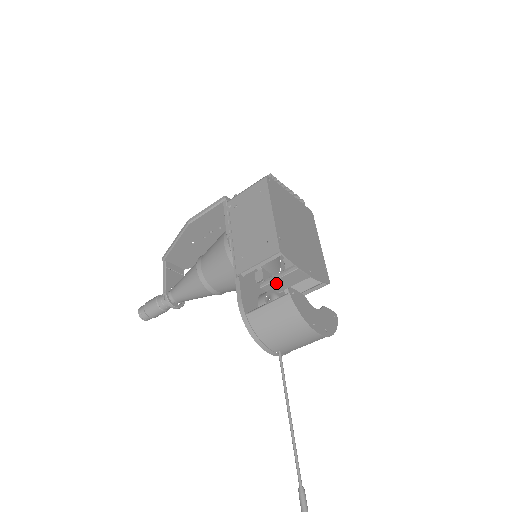
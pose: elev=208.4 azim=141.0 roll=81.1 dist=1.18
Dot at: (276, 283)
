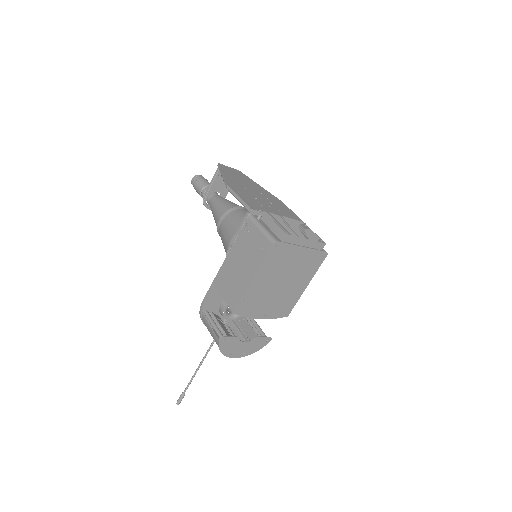
Dot at: occluded
